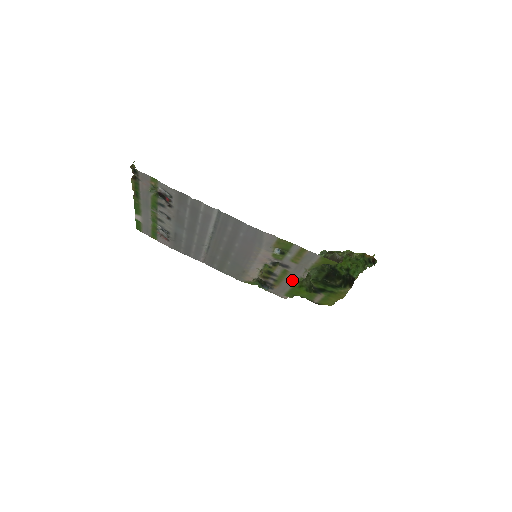
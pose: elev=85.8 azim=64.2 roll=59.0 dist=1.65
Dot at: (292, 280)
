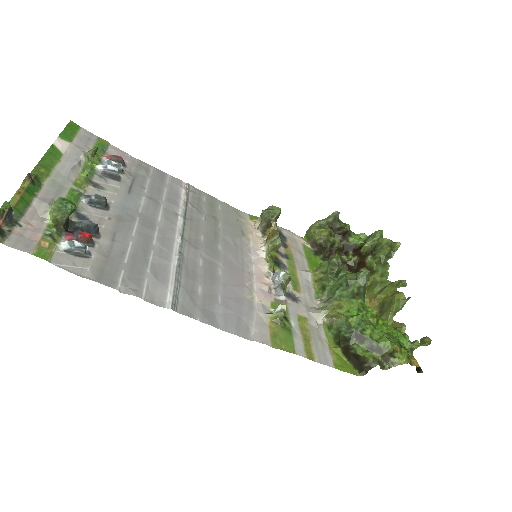
Dot at: (308, 274)
